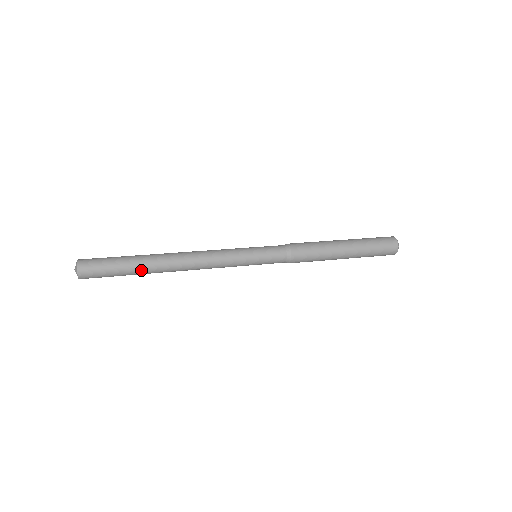
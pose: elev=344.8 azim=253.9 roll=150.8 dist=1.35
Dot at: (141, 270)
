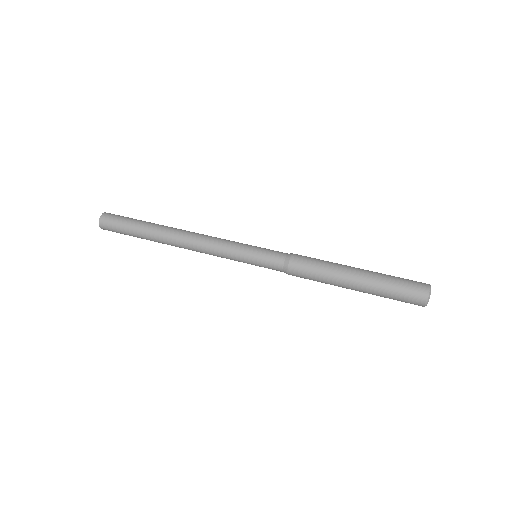
Dot at: occluded
